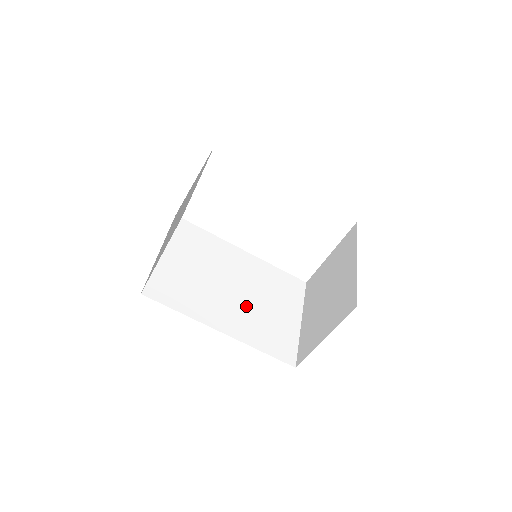
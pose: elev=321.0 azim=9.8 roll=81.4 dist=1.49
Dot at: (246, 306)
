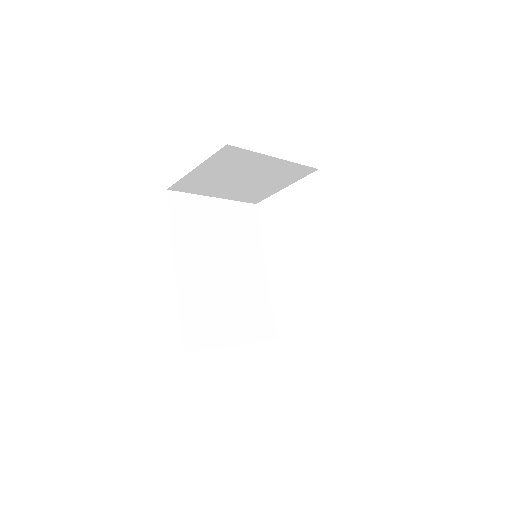
Dot at: (214, 284)
